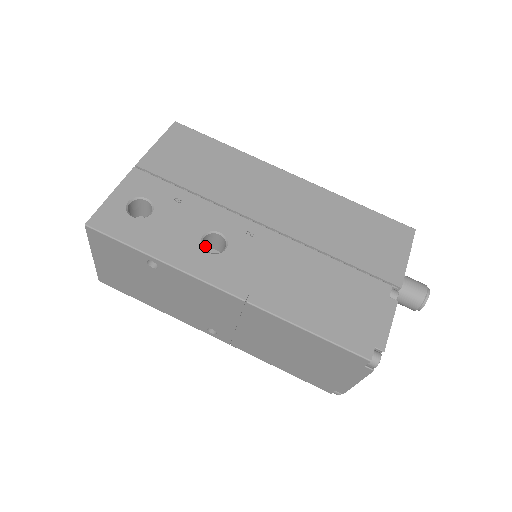
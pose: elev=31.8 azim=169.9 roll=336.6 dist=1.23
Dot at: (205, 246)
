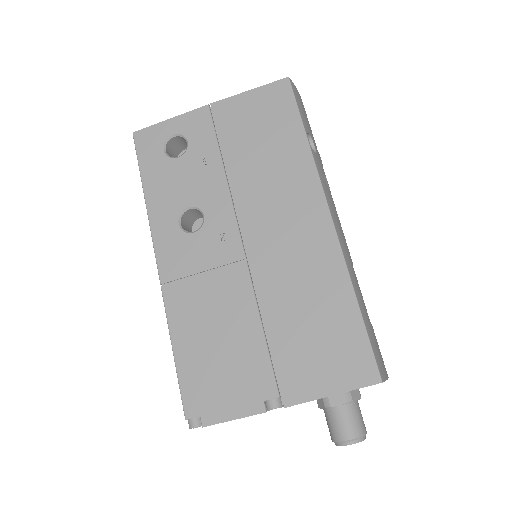
Dot at: occluded
